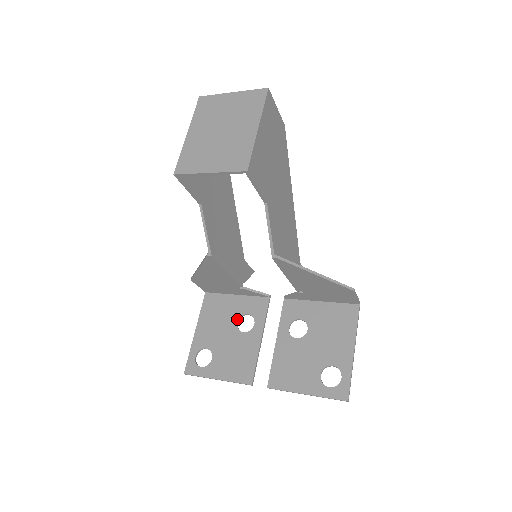
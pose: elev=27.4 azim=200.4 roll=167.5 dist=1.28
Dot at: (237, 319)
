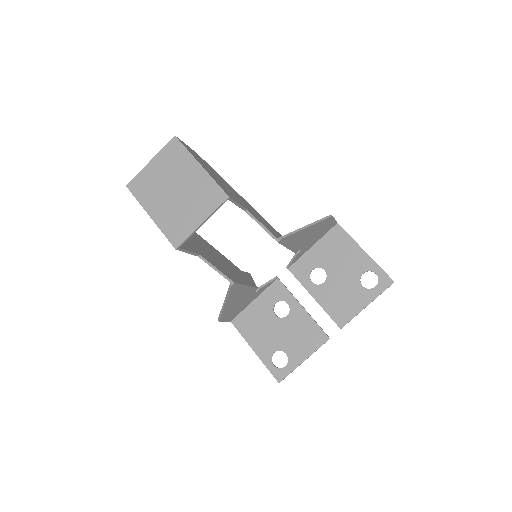
Dot at: (273, 313)
